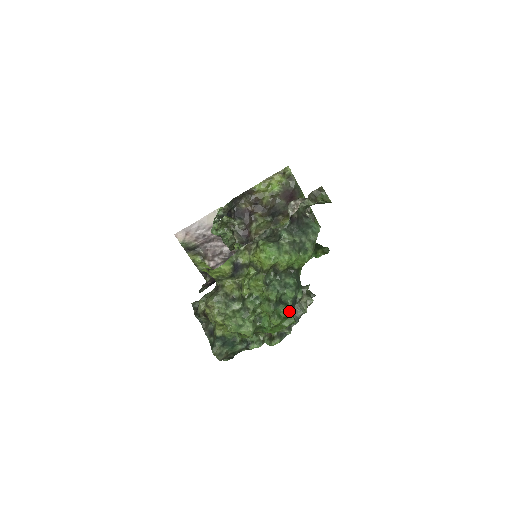
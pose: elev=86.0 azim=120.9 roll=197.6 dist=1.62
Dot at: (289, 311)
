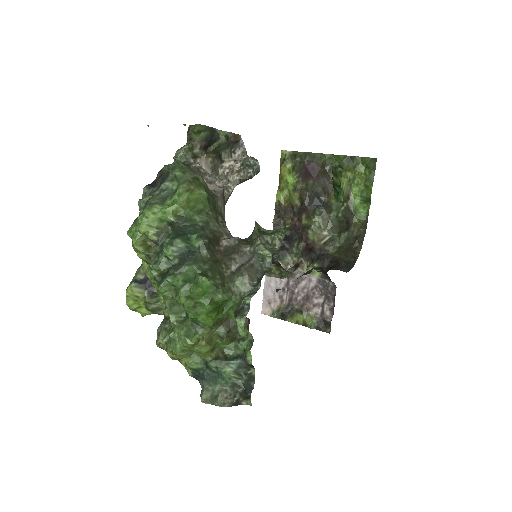
Dot at: (181, 271)
